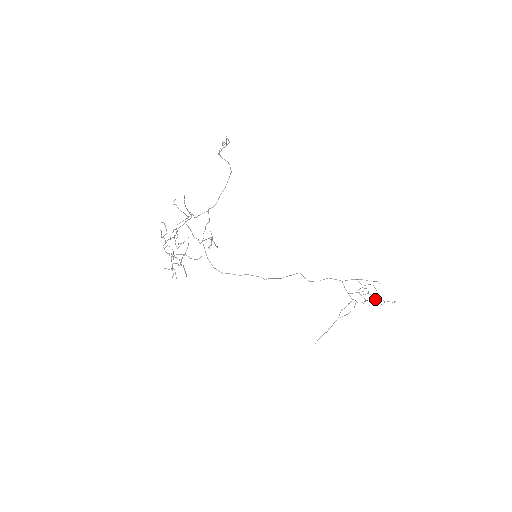
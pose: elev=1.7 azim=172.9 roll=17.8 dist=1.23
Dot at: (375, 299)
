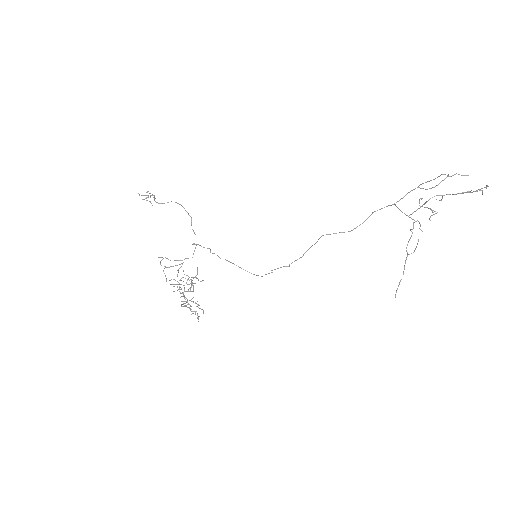
Dot at: occluded
